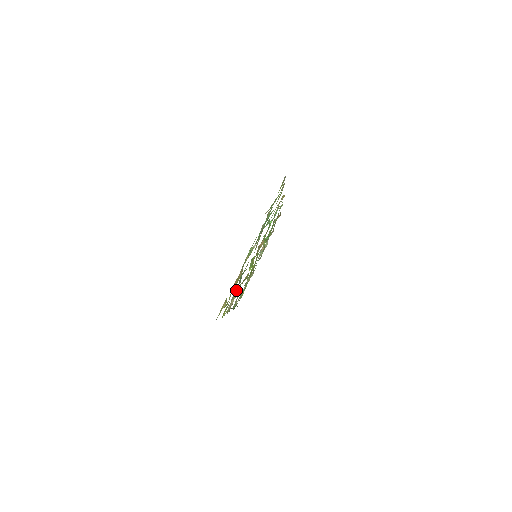
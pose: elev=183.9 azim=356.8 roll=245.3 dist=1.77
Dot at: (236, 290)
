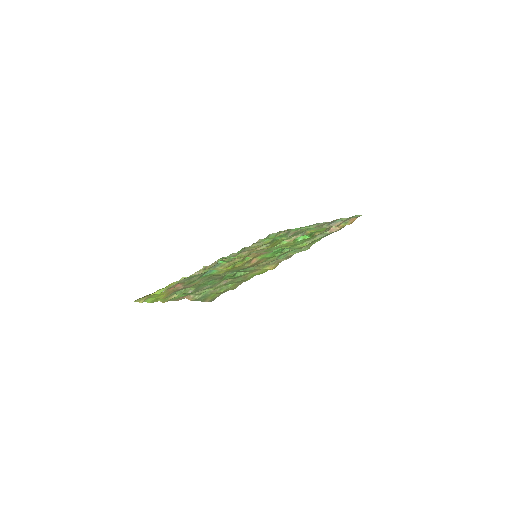
Dot at: (214, 266)
